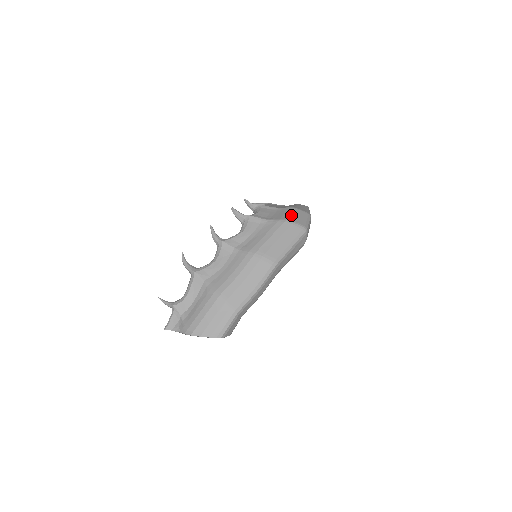
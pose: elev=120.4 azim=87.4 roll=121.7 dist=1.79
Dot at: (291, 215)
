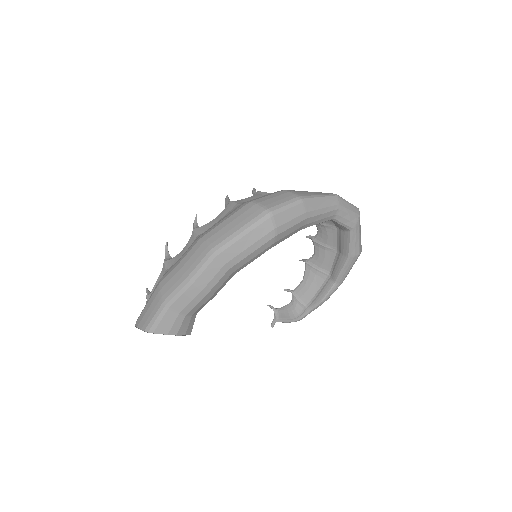
Dot at: (266, 197)
